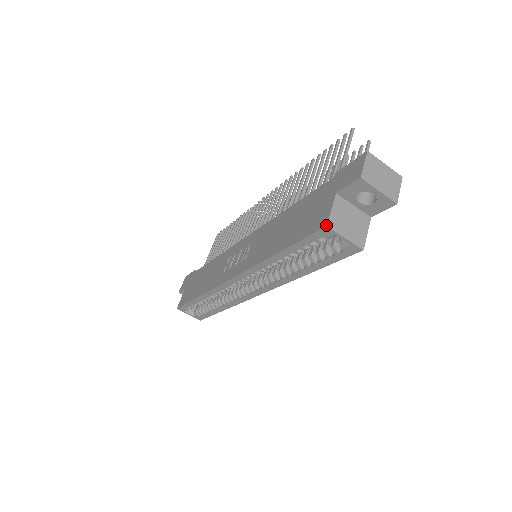
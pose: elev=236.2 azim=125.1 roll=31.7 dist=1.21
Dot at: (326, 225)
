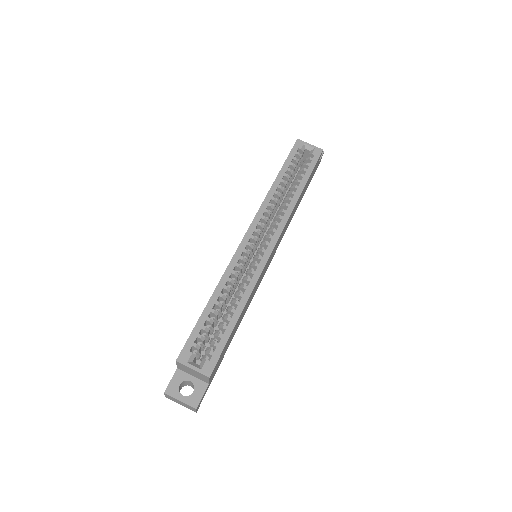
Dot at: (297, 139)
